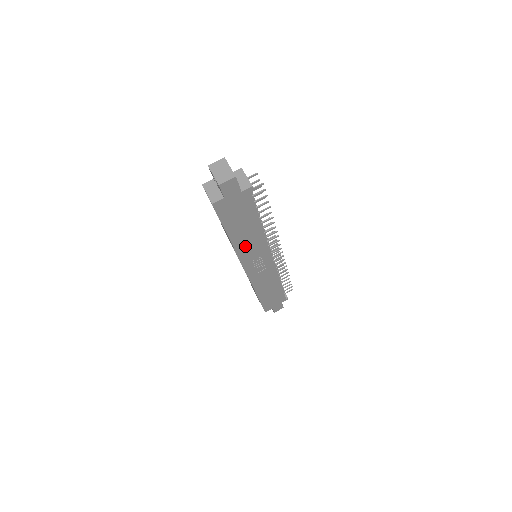
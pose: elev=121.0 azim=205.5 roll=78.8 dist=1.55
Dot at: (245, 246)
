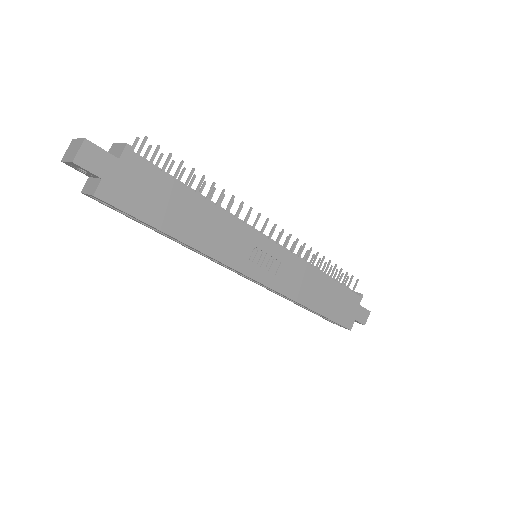
Dot at: (213, 241)
